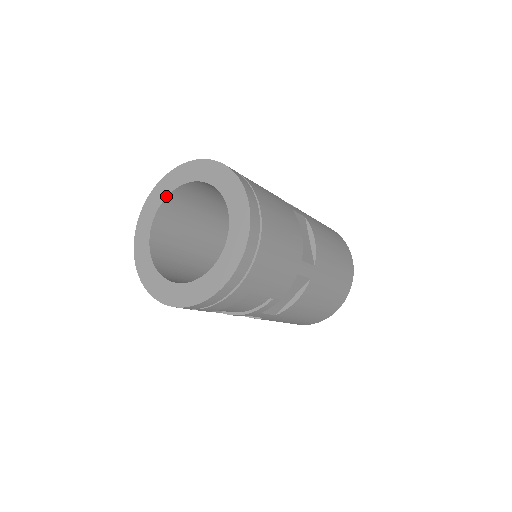
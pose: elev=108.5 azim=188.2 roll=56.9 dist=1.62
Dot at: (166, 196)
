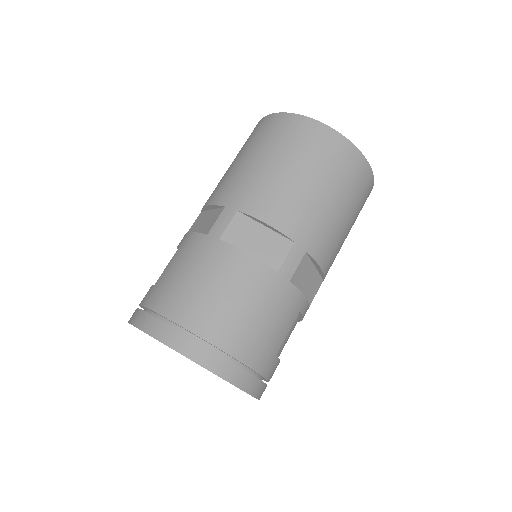
Dot at: occluded
